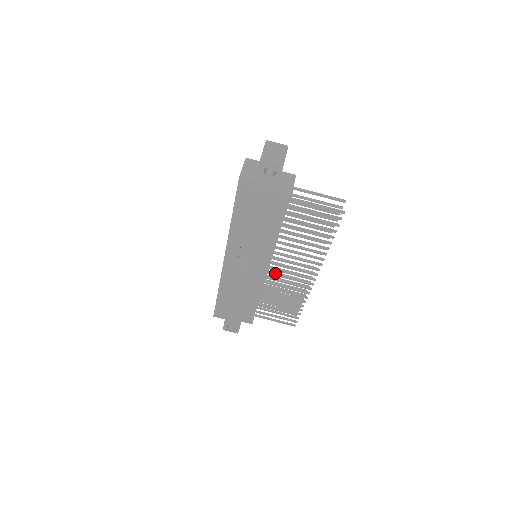
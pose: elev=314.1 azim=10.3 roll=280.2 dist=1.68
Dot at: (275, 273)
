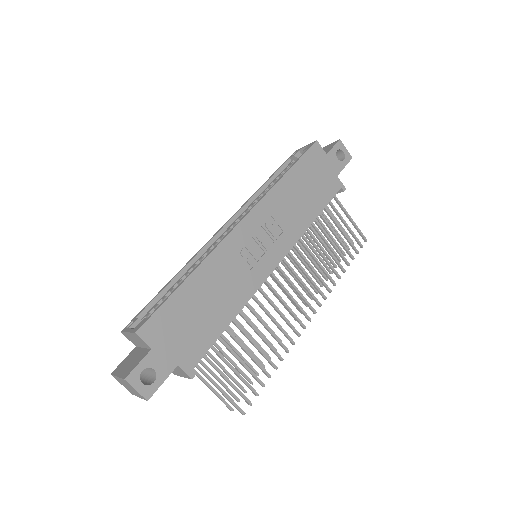
Dot at: (272, 288)
